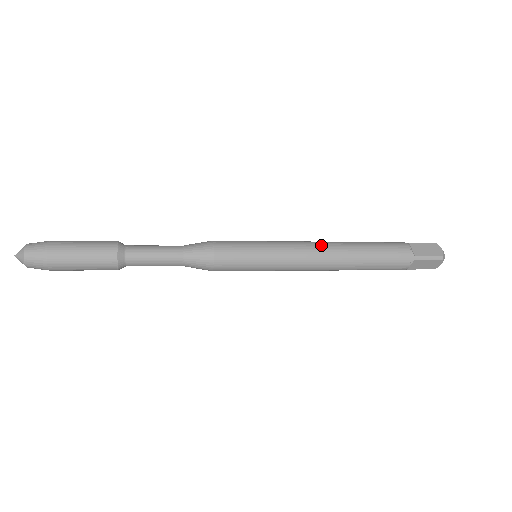
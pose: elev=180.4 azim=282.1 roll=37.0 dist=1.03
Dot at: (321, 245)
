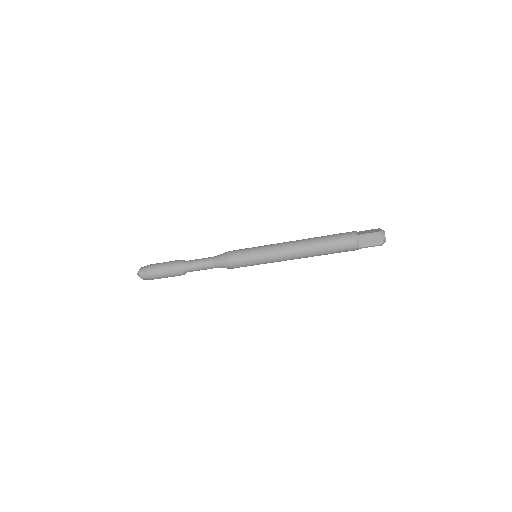
Dot at: (293, 241)
